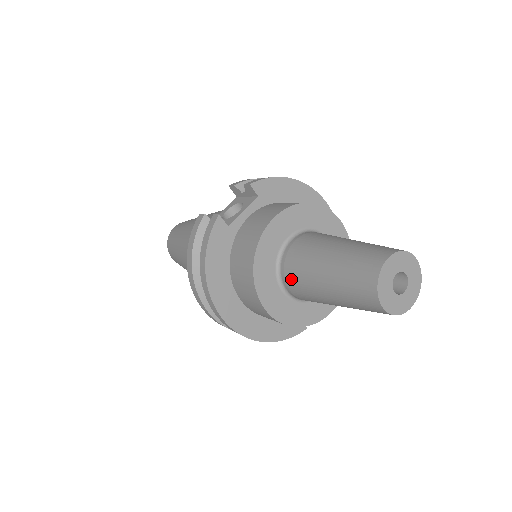
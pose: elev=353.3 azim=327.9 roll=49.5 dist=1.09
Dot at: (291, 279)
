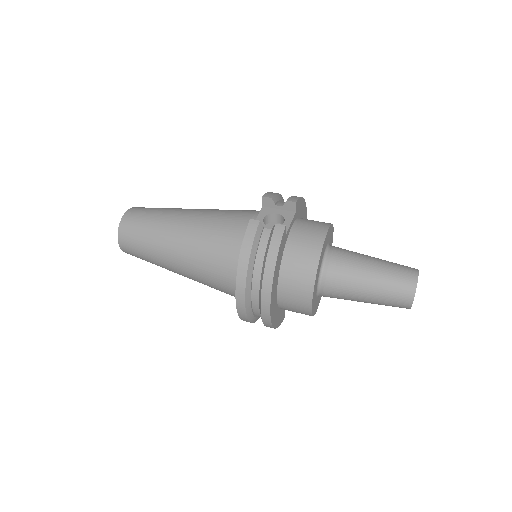
Dot at: (333, 282)
